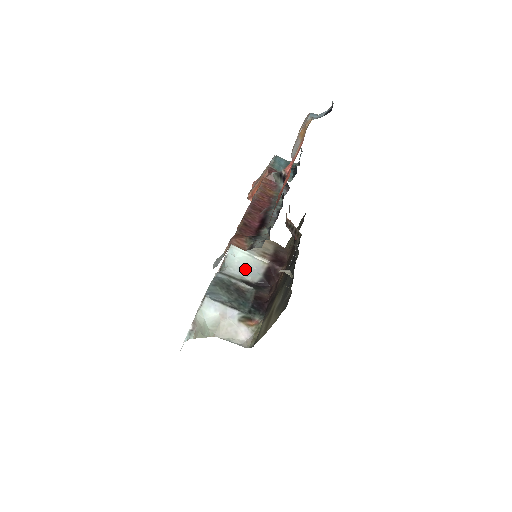
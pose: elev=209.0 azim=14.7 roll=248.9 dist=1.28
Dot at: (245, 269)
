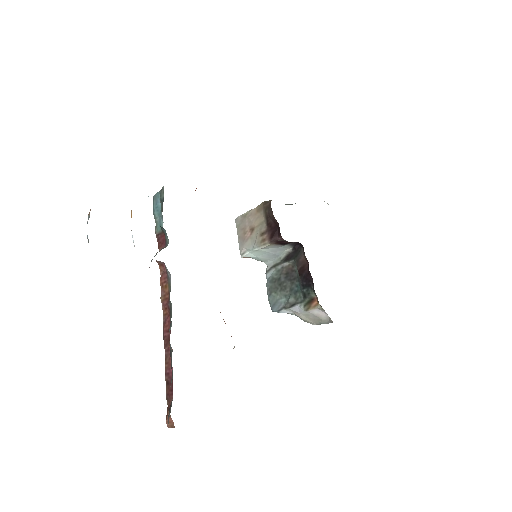
Dot at: (272, 254)
